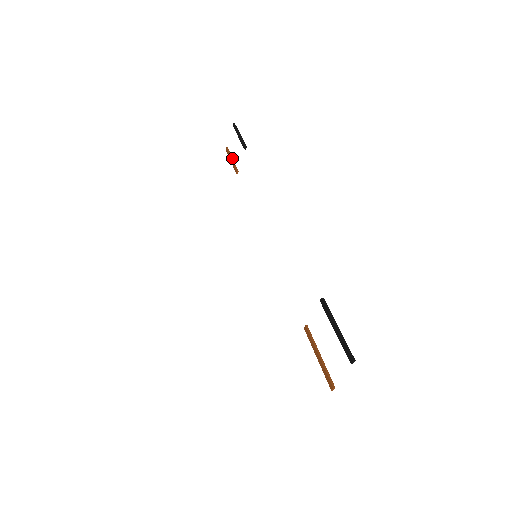
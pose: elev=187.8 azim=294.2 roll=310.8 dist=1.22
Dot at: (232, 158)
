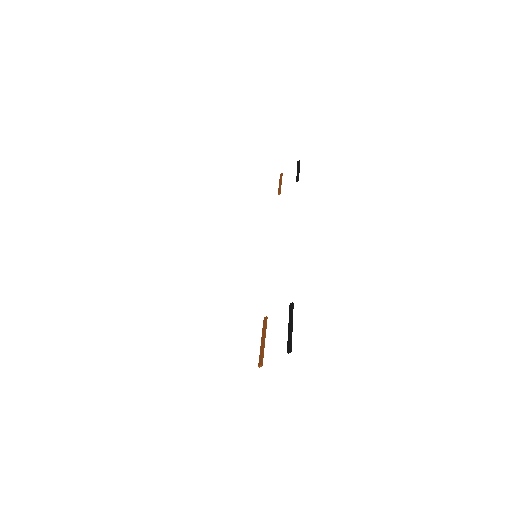
Dot at: (281, 183)
